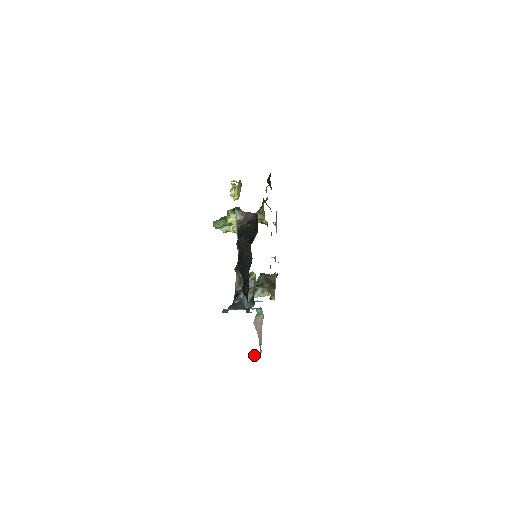
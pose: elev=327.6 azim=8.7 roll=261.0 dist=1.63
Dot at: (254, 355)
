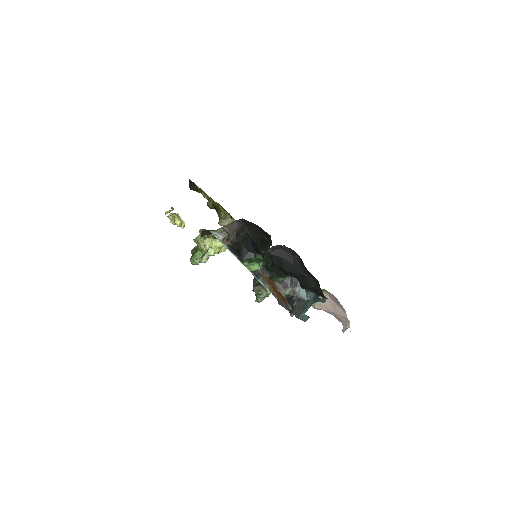
Dot at: (343, 330)
